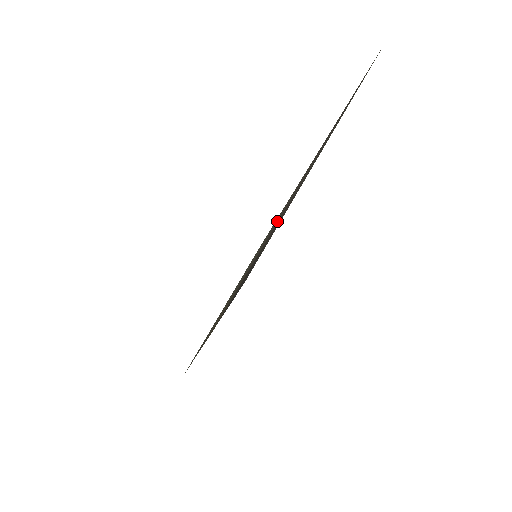
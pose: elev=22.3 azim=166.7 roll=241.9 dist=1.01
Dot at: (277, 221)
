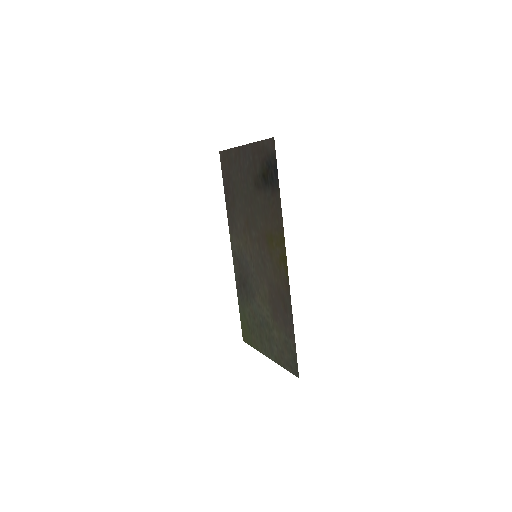
Dot at: (251, 212)
